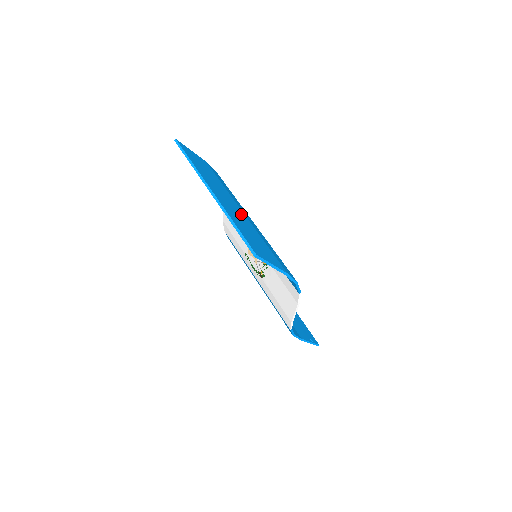
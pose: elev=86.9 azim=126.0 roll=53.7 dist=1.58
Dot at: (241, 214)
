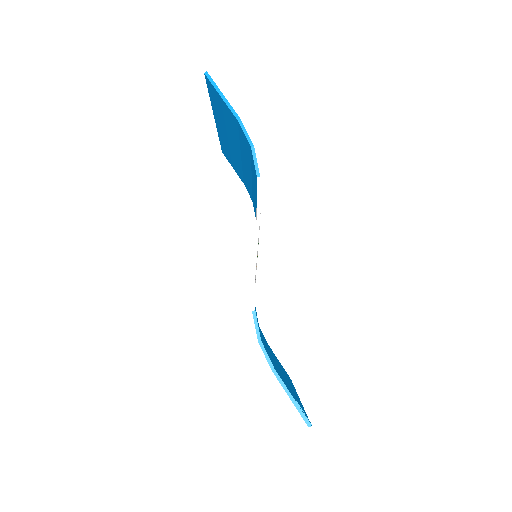
Dot at: occluded
